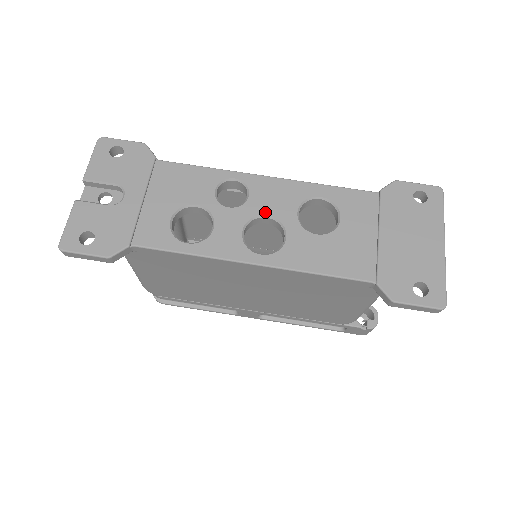
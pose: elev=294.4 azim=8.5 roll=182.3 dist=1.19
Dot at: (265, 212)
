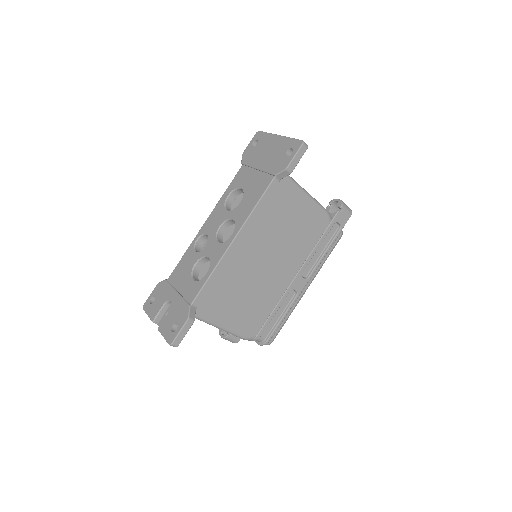
Dot at: (217, 227)
